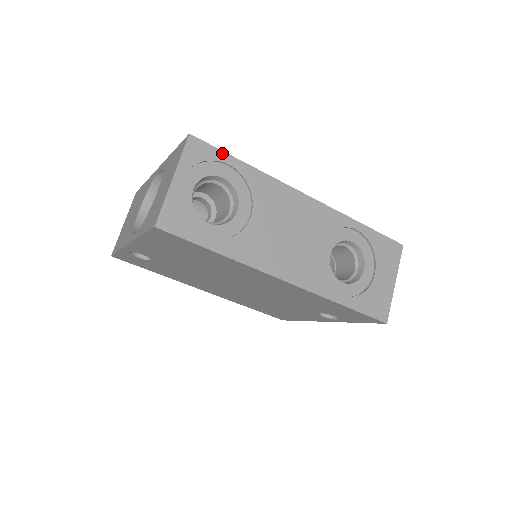
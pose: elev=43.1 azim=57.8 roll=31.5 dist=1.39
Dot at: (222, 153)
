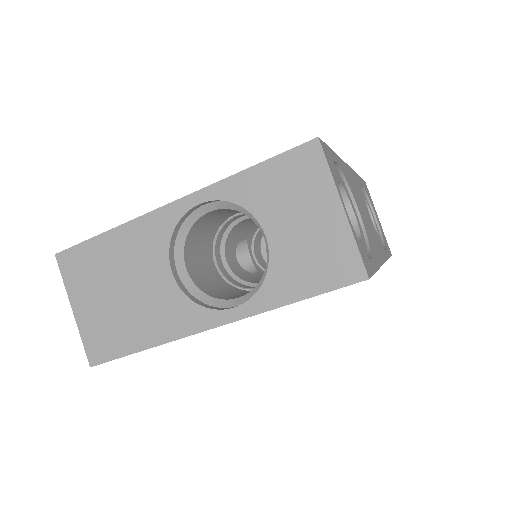
Dot at: (330, 150)
